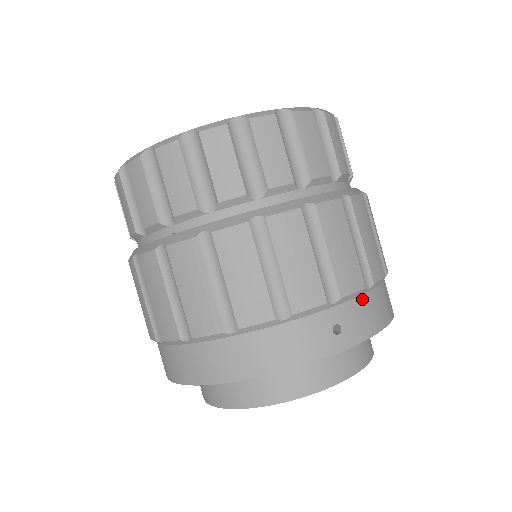
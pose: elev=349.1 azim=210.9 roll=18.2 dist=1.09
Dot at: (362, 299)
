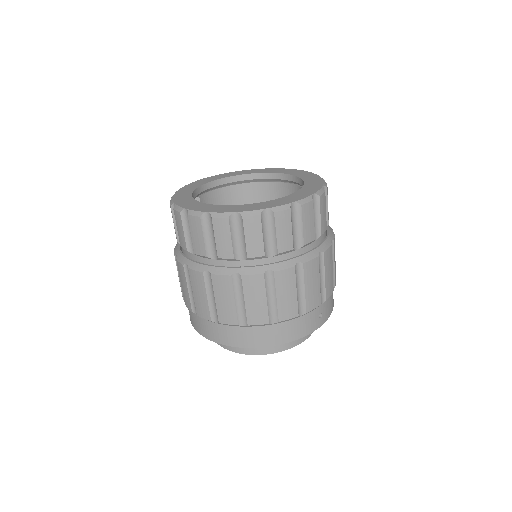
Dot at: (330, 296)
